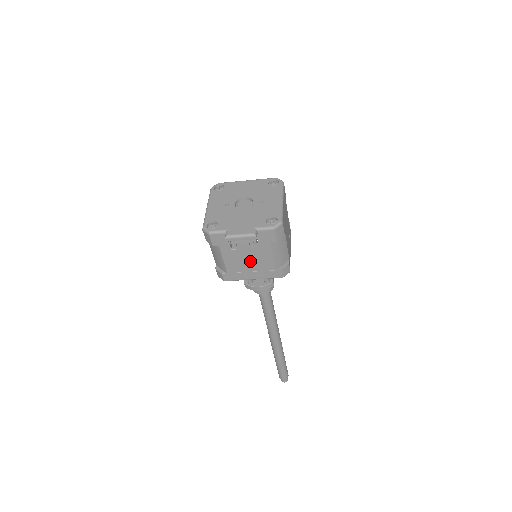
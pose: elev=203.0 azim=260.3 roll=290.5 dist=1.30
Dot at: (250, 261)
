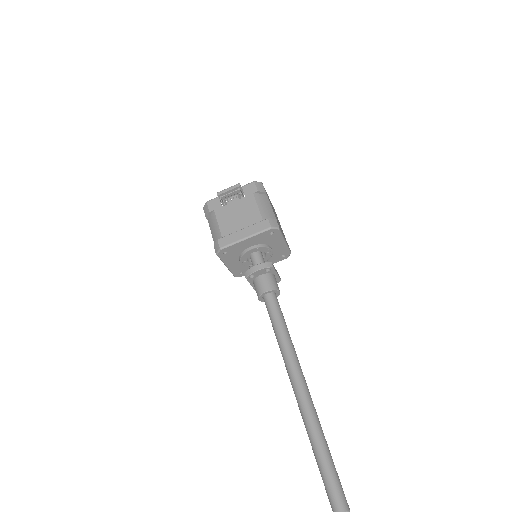
Dot at: (240, 218)
